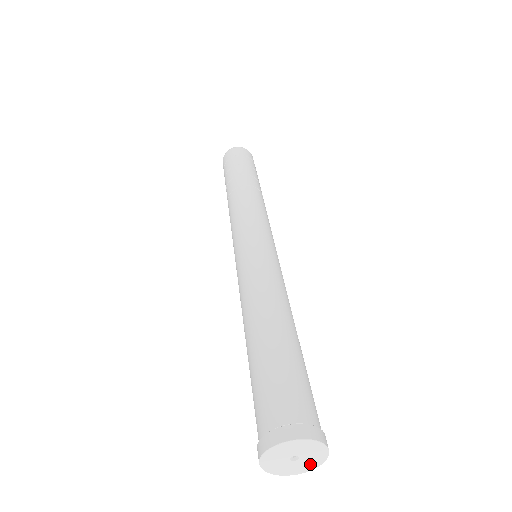
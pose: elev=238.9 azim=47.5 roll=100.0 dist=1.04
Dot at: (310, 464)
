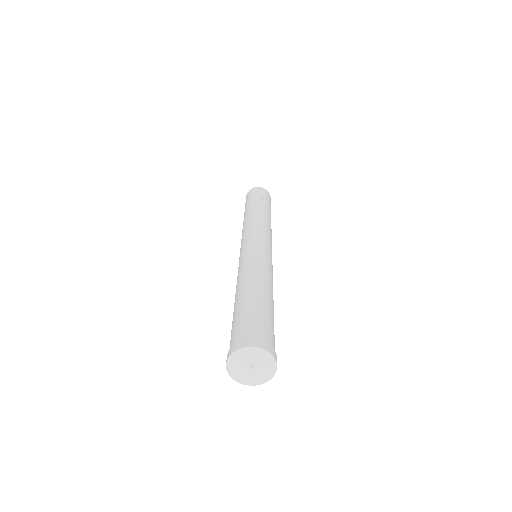
Dot at: (253, 379)
